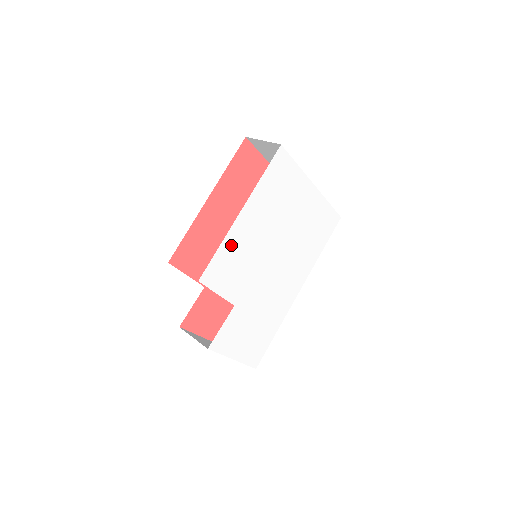
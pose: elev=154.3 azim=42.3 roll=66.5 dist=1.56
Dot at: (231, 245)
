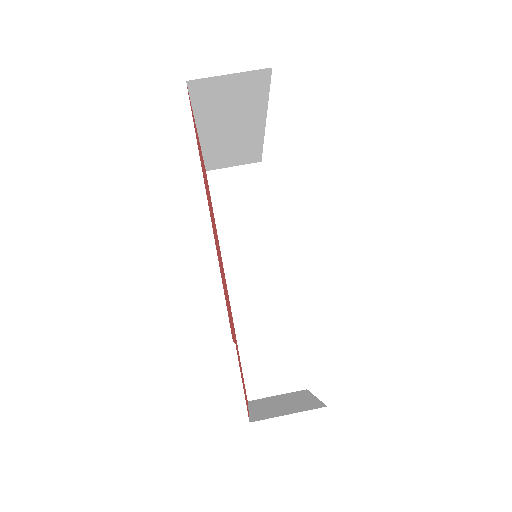
Dot at: occluded
